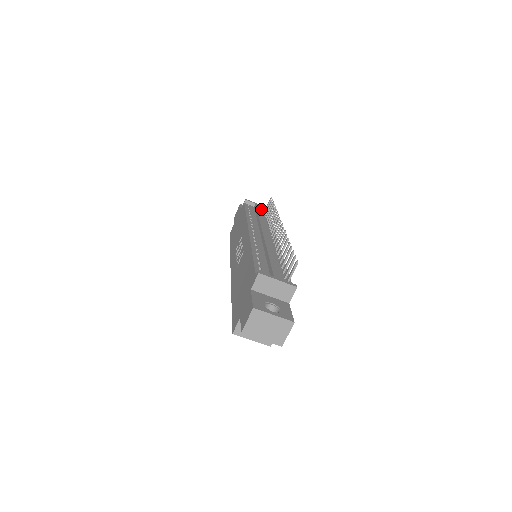
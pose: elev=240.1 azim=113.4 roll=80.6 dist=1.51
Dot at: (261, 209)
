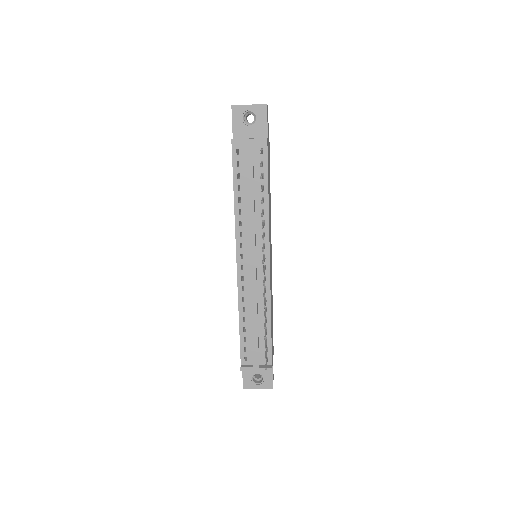
Dot at: (256, 143)
